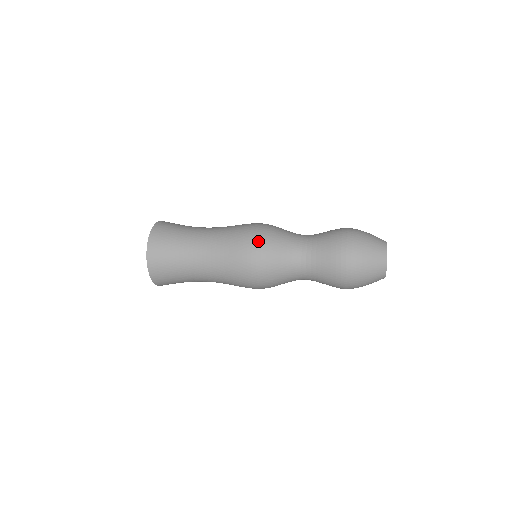
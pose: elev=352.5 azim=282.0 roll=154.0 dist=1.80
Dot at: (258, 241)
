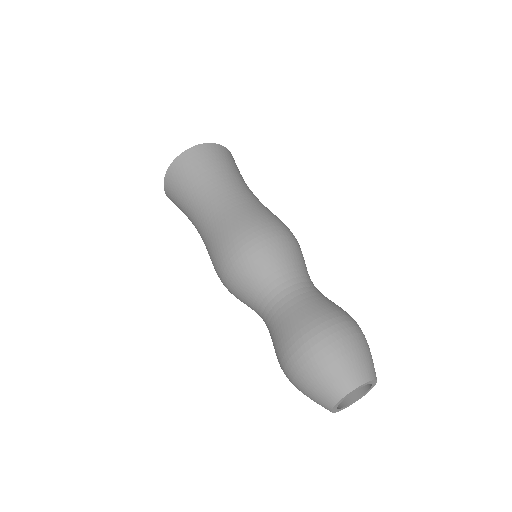
Dot at: (255, 239)
